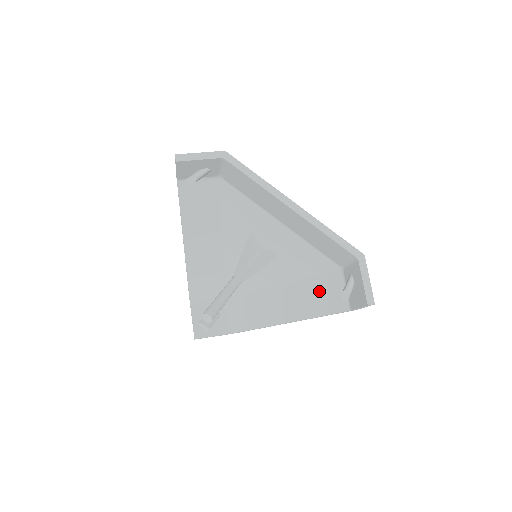
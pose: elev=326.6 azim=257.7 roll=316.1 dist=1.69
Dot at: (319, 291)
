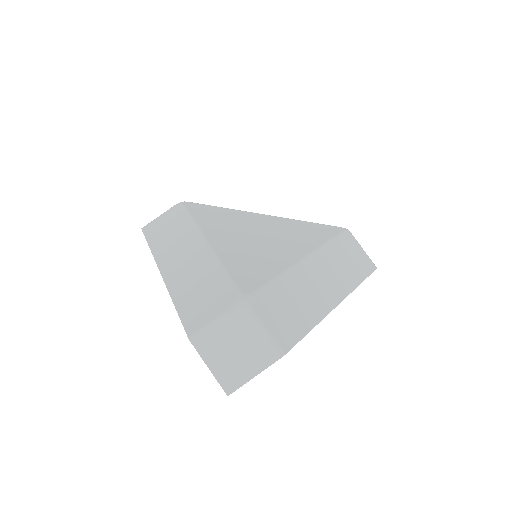
Dot at: occluded
